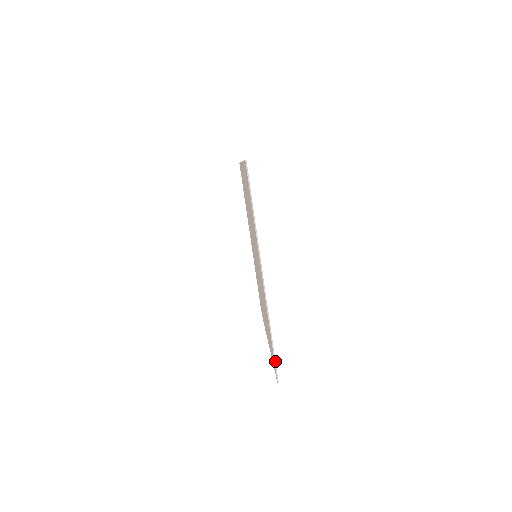
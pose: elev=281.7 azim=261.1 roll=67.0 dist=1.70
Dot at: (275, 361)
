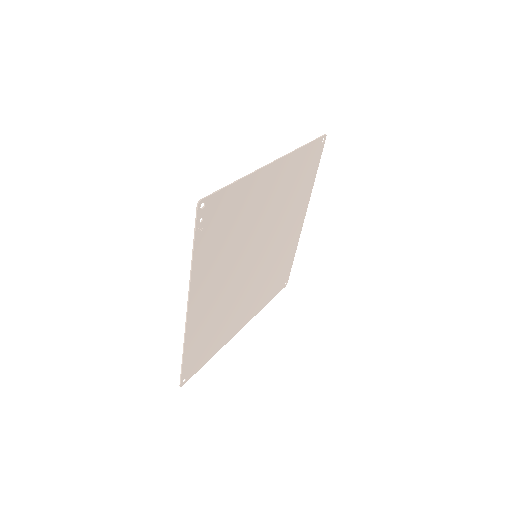
Dot at: (219, 191)
